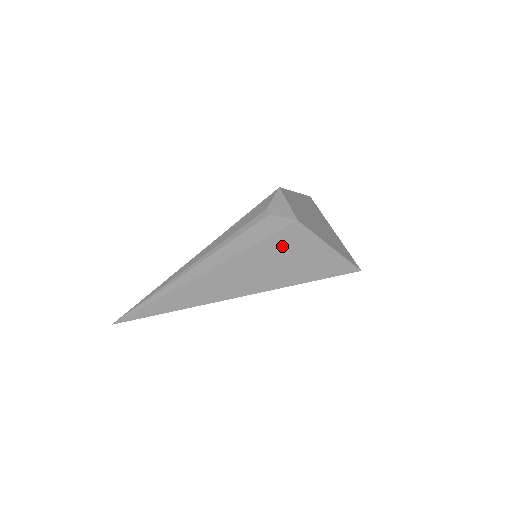
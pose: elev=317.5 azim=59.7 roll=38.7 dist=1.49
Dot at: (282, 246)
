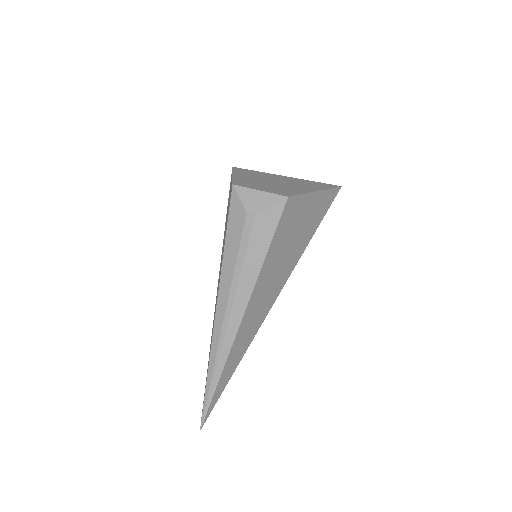
Dot at: (287, 228)
